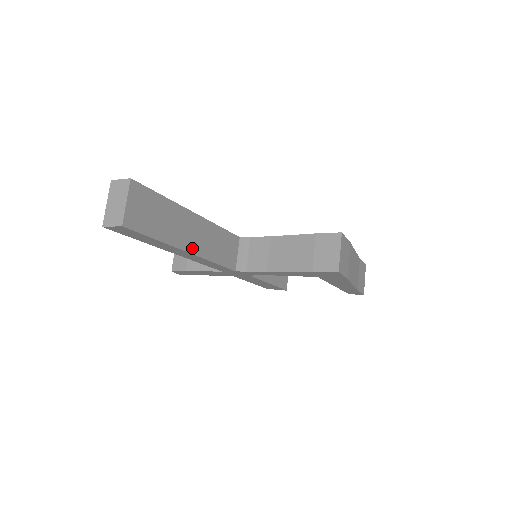
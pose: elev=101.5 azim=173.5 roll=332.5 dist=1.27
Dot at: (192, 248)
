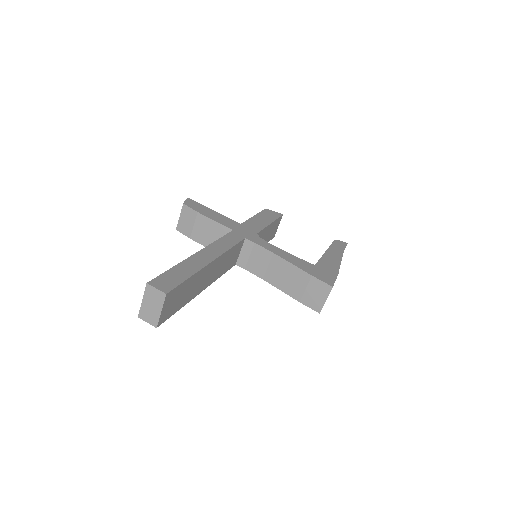
Dot at: (205, 286)
